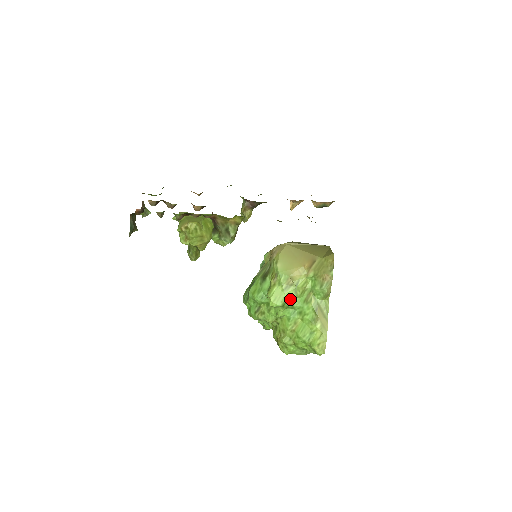
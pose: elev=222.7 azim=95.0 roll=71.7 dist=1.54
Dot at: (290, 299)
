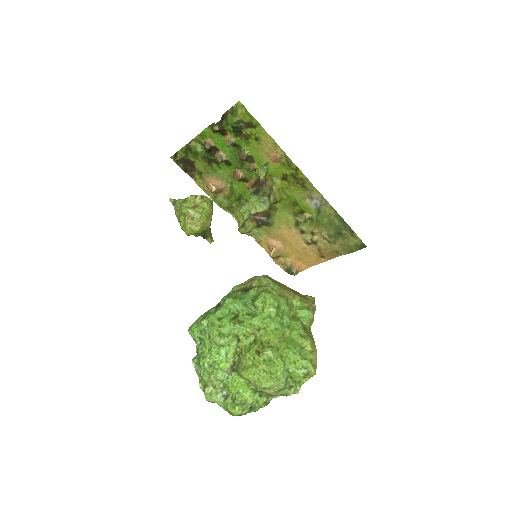
Dot at: (281, 308)
